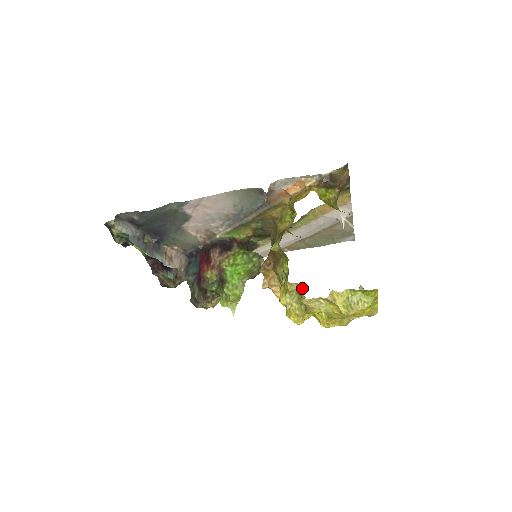
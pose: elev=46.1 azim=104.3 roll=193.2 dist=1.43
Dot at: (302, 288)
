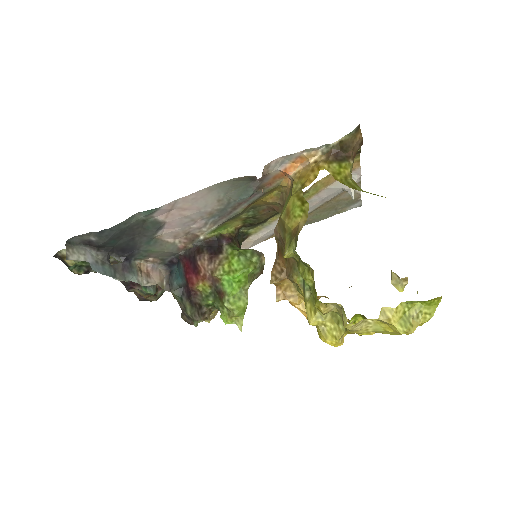
Dot at: (341, 308)
